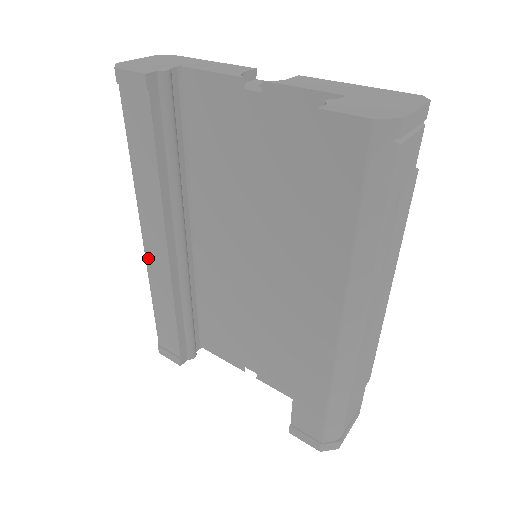
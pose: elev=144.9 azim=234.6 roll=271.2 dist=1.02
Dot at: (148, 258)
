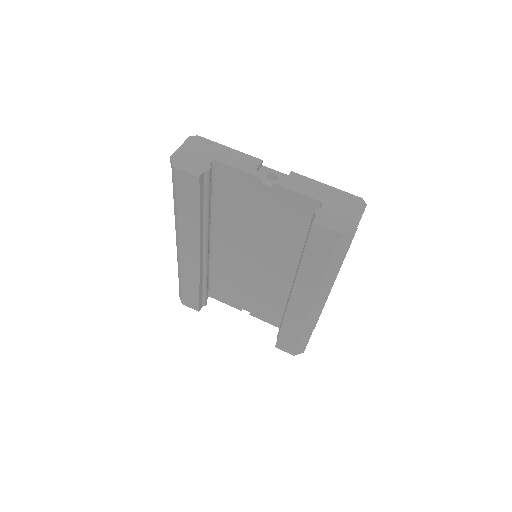
Dot at: (182, 257)
